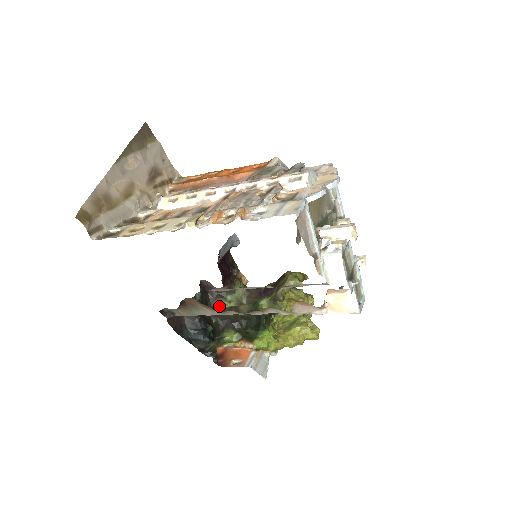
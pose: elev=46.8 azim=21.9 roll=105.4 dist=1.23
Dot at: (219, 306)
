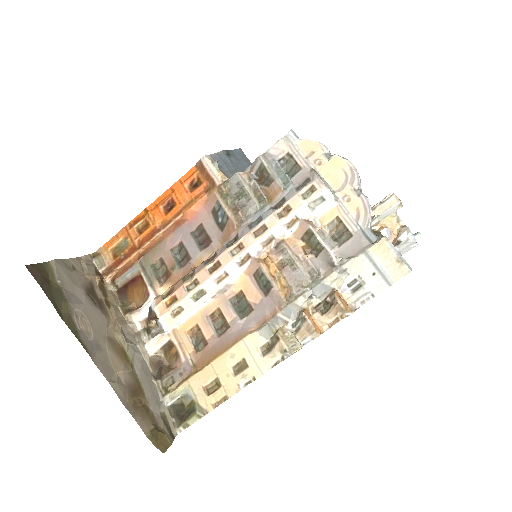
Dot at: occluded
